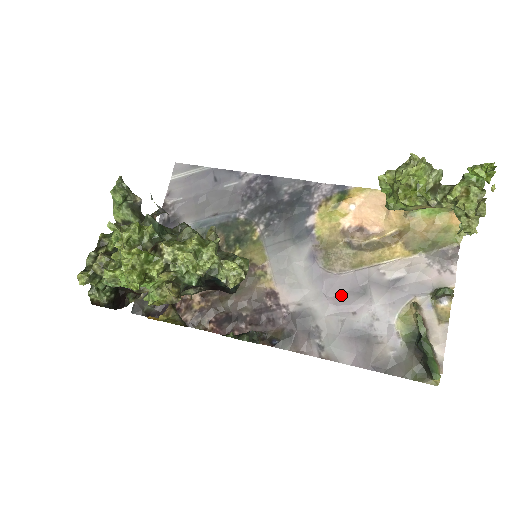
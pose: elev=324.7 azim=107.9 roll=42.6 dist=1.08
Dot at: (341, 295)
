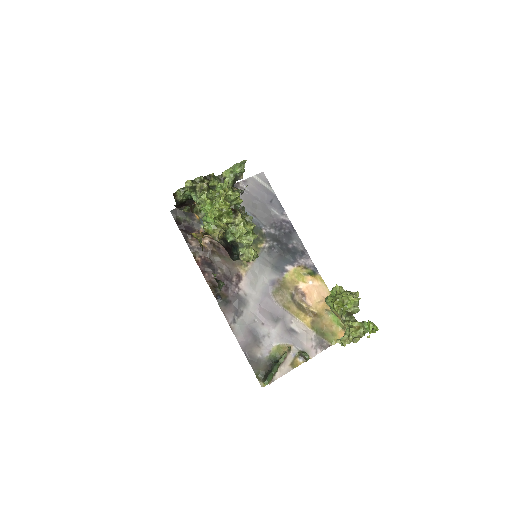
Dot at: (266, 311)
